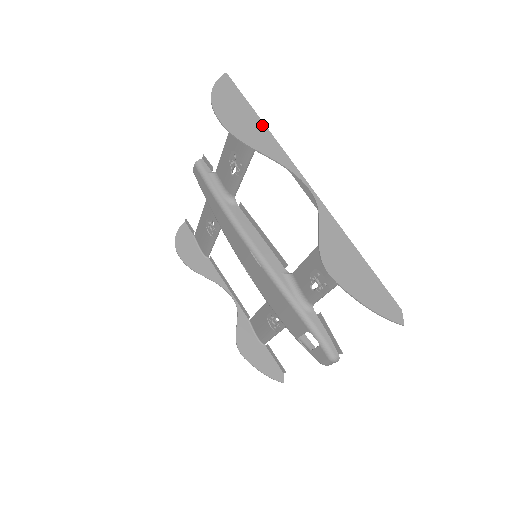
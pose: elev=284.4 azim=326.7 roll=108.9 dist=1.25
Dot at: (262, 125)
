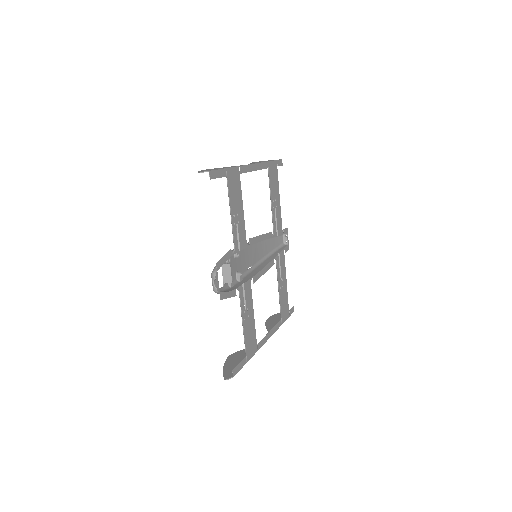
Dot at: (267, 161)
